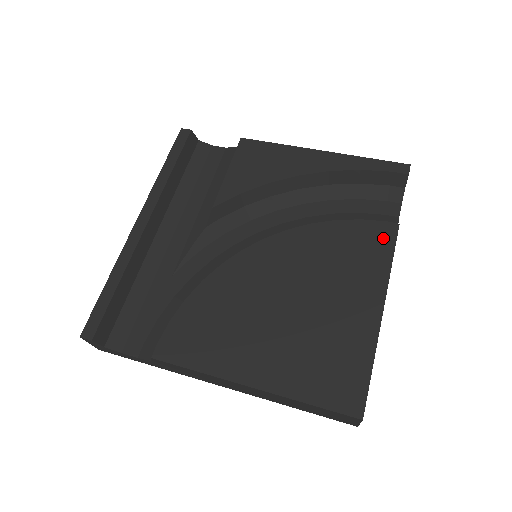
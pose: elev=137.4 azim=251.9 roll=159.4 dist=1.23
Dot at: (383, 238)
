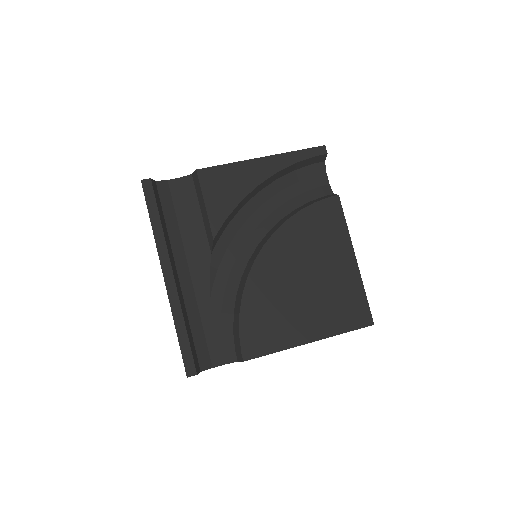
Dot at: (334, 210)
